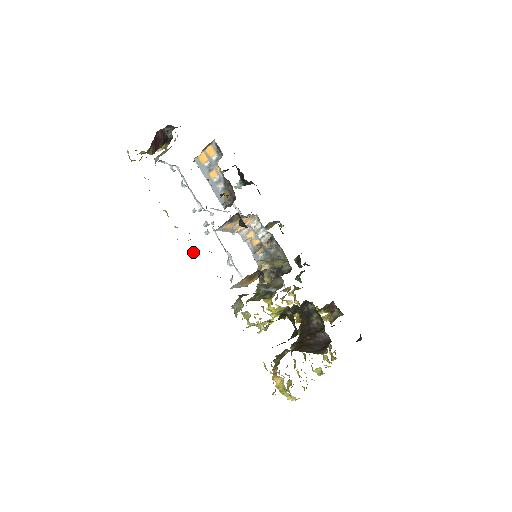
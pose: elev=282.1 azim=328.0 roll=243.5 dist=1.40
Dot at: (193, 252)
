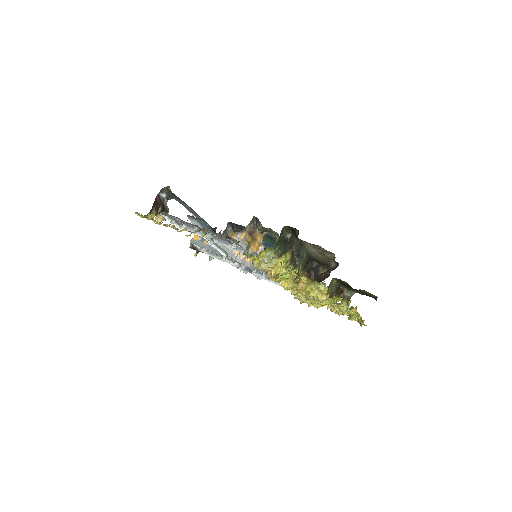
Dot at: (201, 236)
